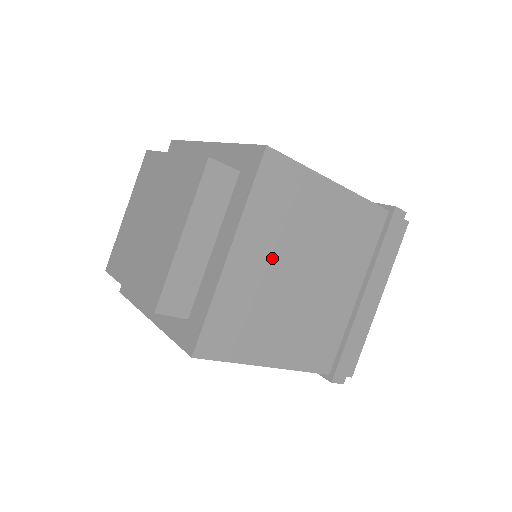
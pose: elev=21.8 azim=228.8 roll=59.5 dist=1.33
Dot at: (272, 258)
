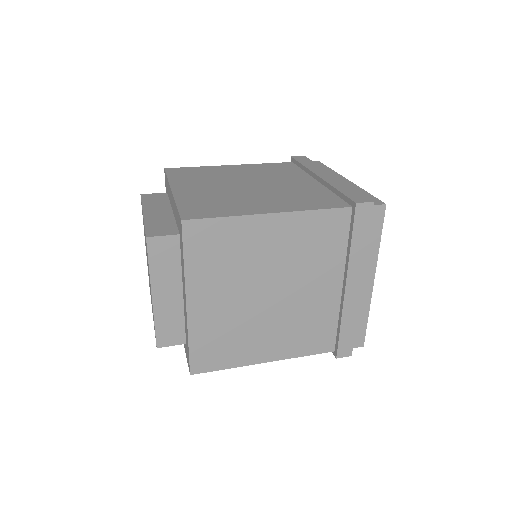
Dot at: (230, 294)
